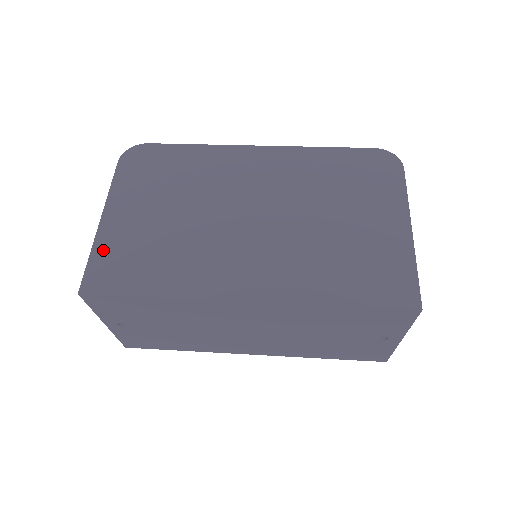
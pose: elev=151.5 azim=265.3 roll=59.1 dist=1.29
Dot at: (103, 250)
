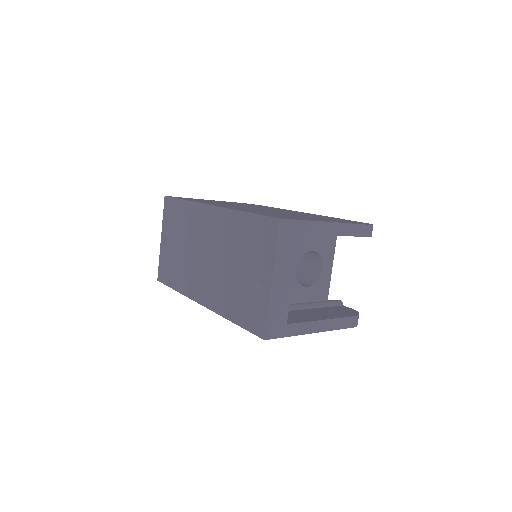
Dot at: occluded
